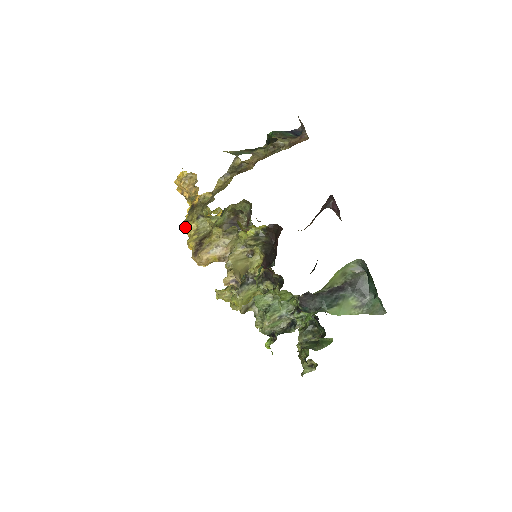
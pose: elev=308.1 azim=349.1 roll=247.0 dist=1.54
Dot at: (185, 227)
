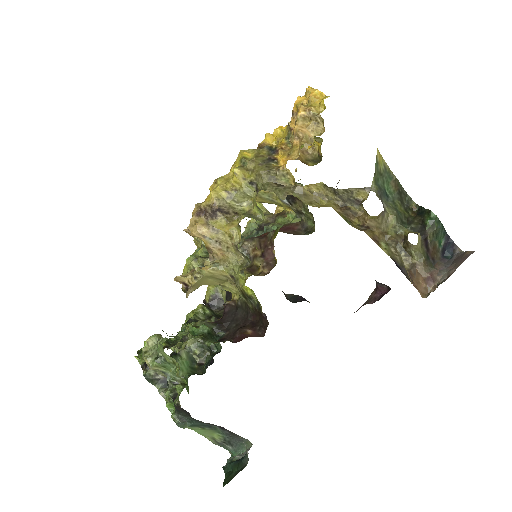
Dot at: (238, 161)
